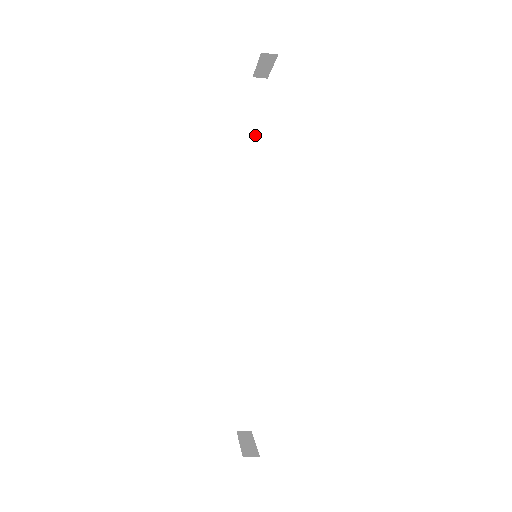
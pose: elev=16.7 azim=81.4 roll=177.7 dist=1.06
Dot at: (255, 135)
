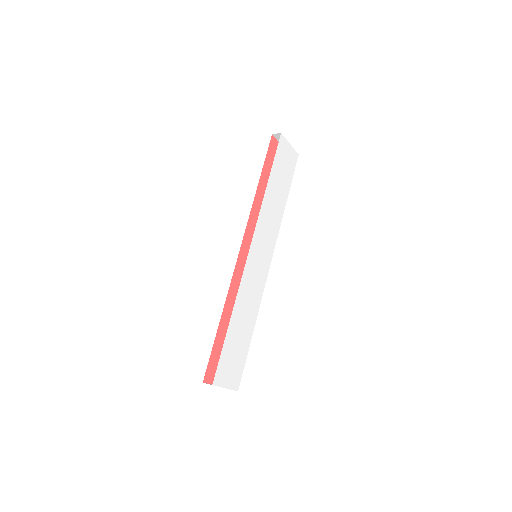
Dot at: occluded
